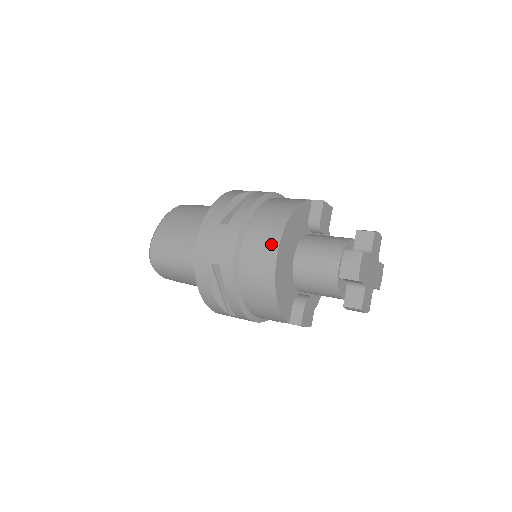
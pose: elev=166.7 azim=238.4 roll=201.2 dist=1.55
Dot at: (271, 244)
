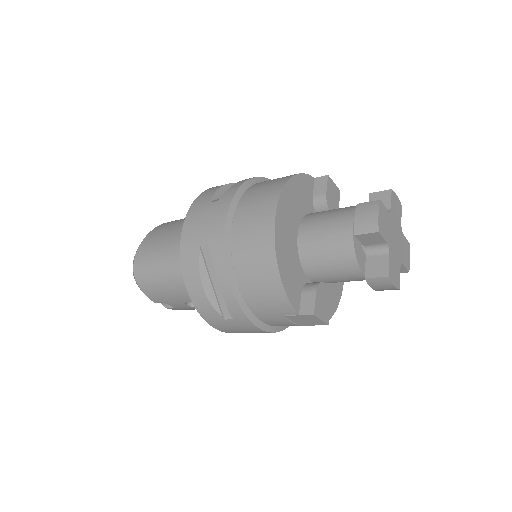
Dot at: (268, 207)
